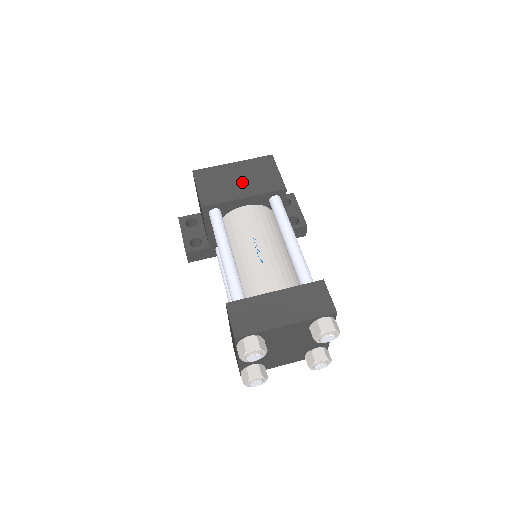
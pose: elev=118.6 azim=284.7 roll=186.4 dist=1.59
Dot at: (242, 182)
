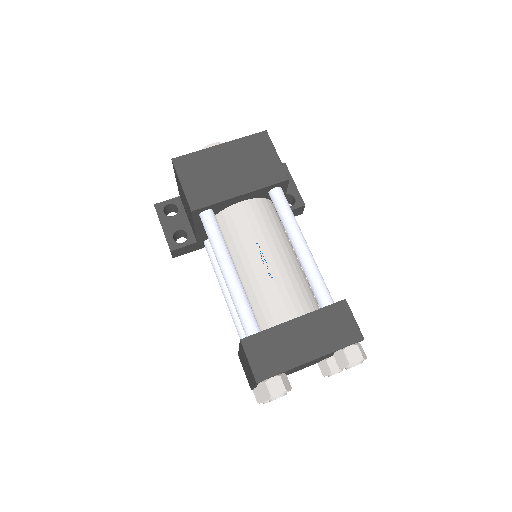
Dot at: (235, 172)
